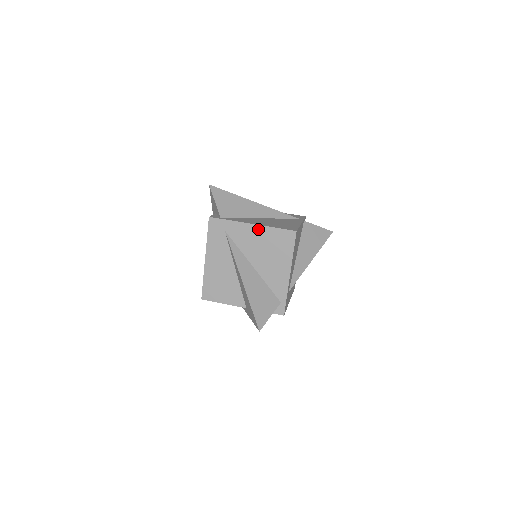
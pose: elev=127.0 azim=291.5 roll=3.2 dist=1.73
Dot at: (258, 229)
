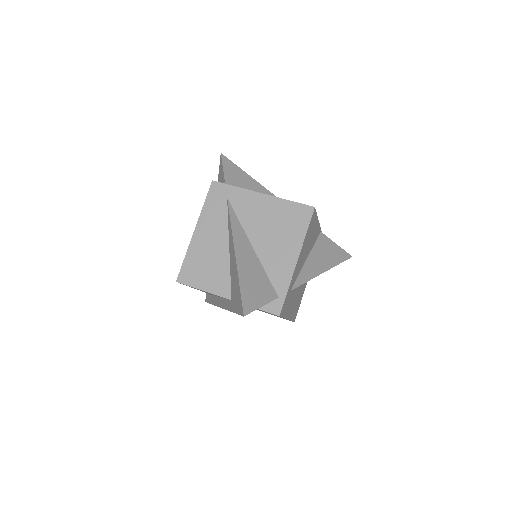
Dot at: (268, 200)
